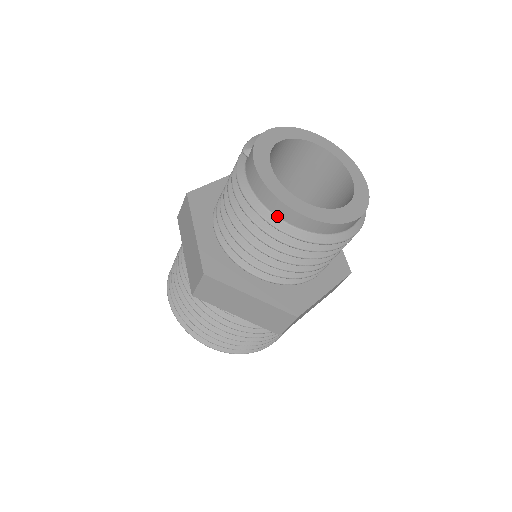
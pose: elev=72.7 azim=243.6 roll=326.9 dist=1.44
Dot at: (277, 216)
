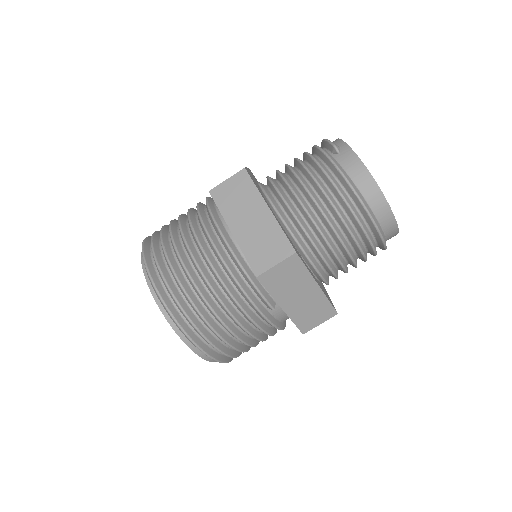
Dot at: (373, 212)
